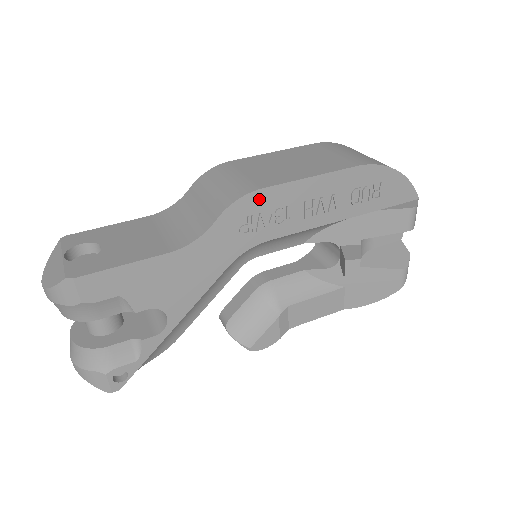
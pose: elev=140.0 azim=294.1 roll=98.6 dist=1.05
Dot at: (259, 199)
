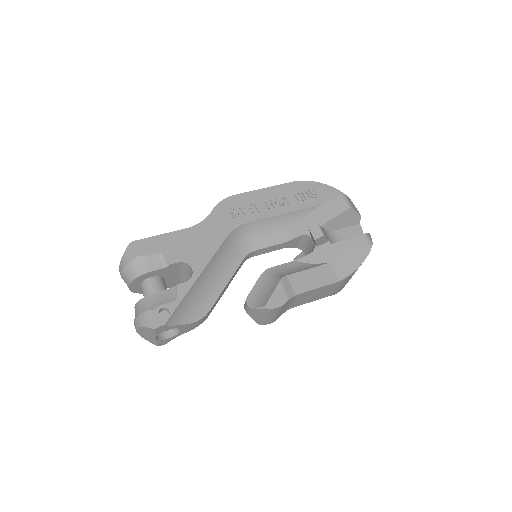
Dot at: (235, 200)
